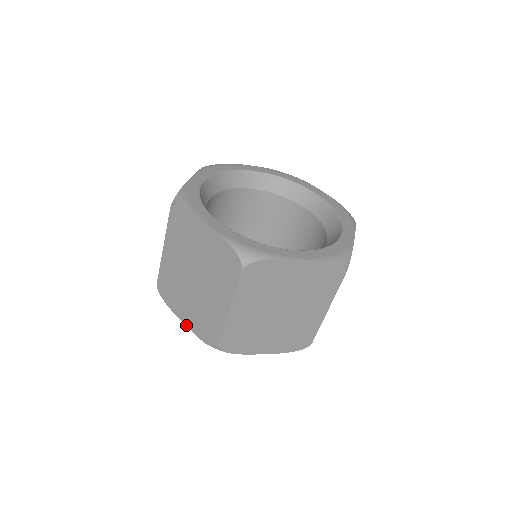
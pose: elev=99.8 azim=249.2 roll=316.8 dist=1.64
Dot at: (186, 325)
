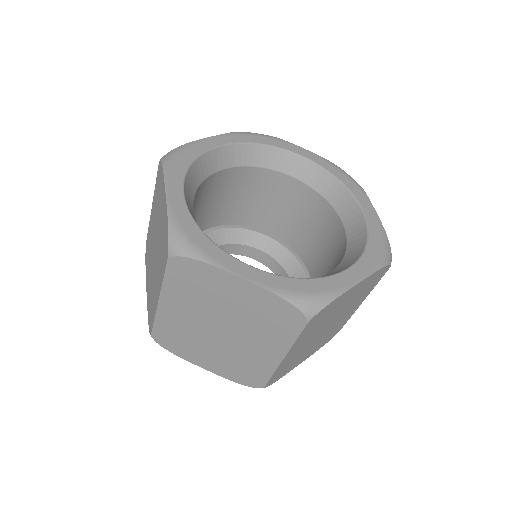
Dot at: (147, 297)
